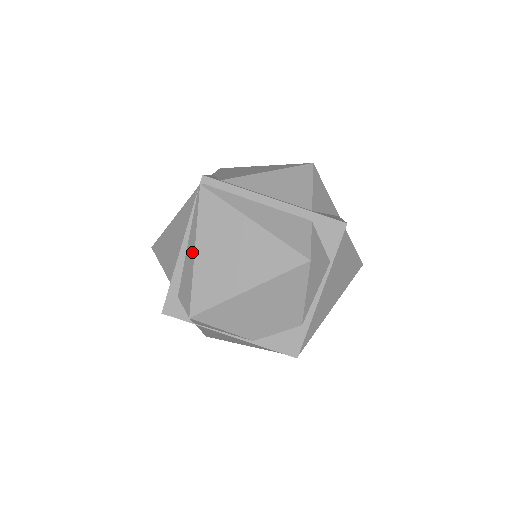
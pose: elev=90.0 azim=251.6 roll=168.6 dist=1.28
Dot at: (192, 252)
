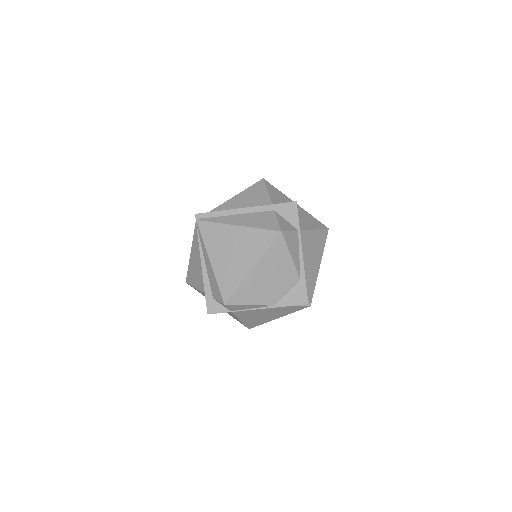
Dot at: (209, 263)
